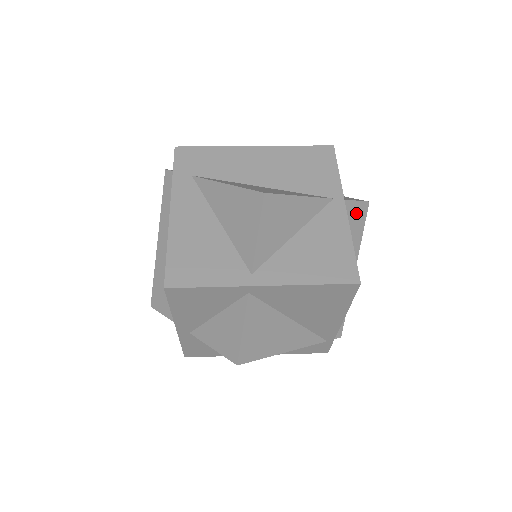
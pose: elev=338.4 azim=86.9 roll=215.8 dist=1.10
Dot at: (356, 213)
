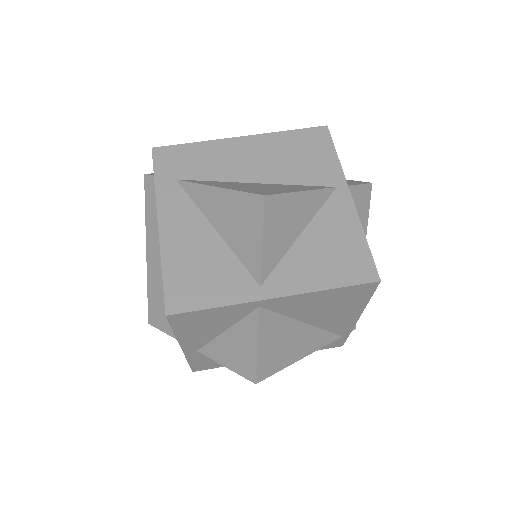
Dot at: (360, 198)
